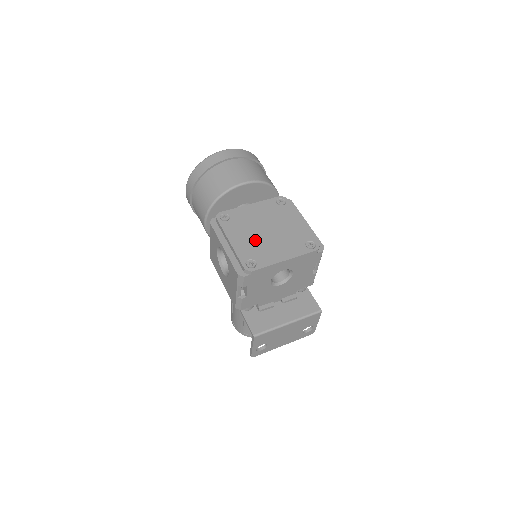
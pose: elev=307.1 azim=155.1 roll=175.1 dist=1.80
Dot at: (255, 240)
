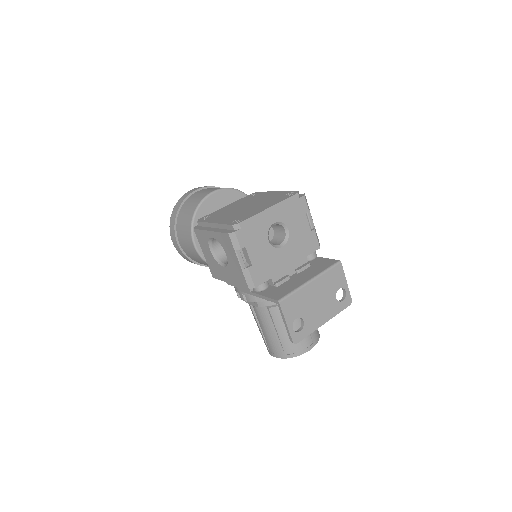
Dot at: (237, 213)
